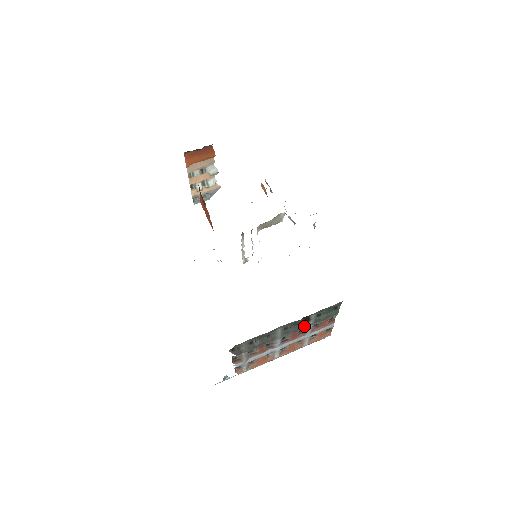
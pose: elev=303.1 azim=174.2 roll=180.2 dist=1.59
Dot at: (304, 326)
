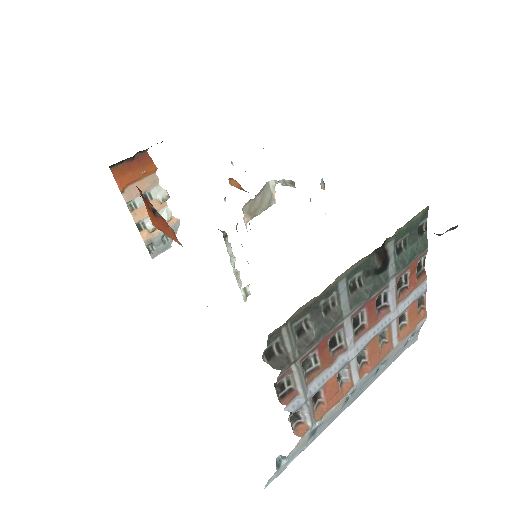
Dot at: (382, 280)
